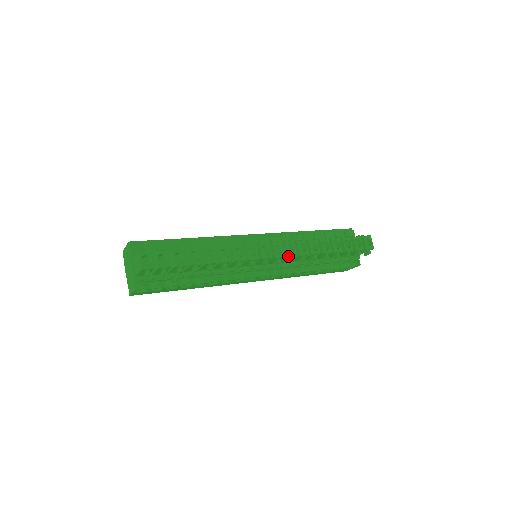
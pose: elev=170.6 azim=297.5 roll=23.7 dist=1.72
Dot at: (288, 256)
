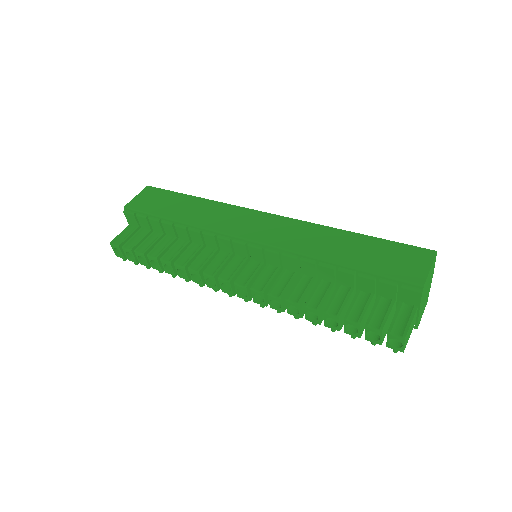
Dot at: (255, 302)
